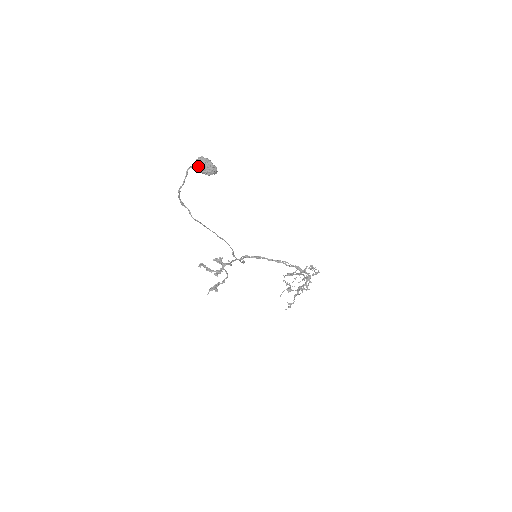
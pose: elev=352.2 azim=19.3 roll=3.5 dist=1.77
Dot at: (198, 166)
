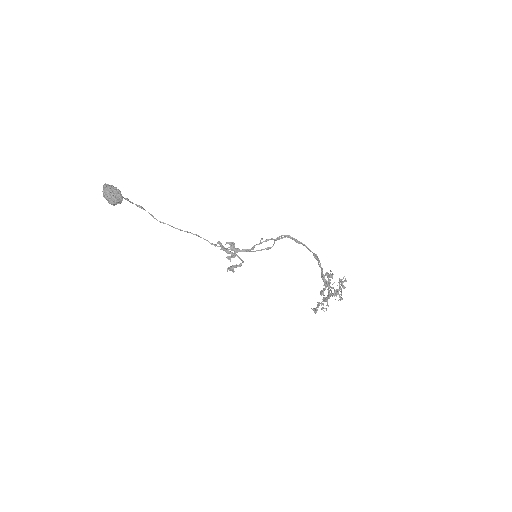
Dot at: occluded
